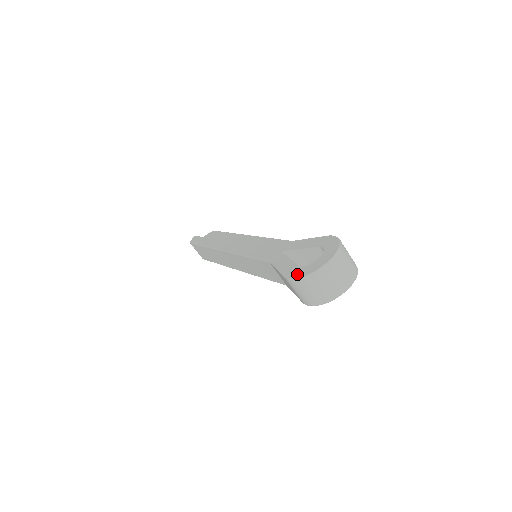
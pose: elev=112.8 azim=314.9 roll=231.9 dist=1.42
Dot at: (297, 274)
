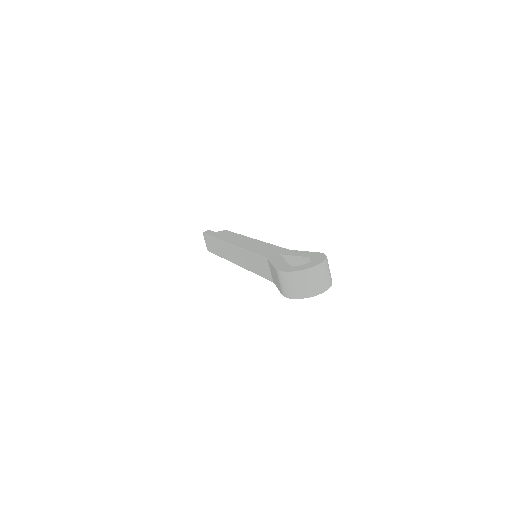
Dot at: (287, 269)
